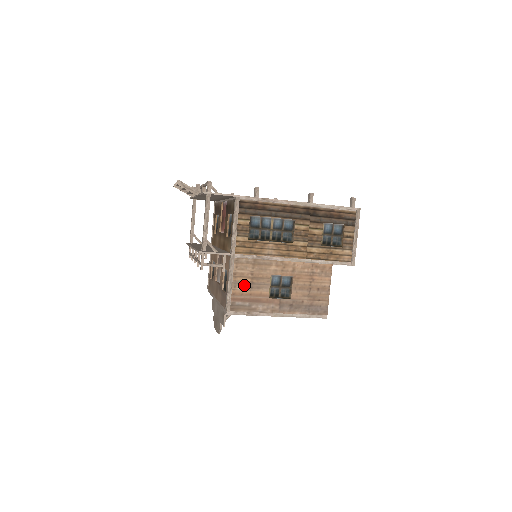
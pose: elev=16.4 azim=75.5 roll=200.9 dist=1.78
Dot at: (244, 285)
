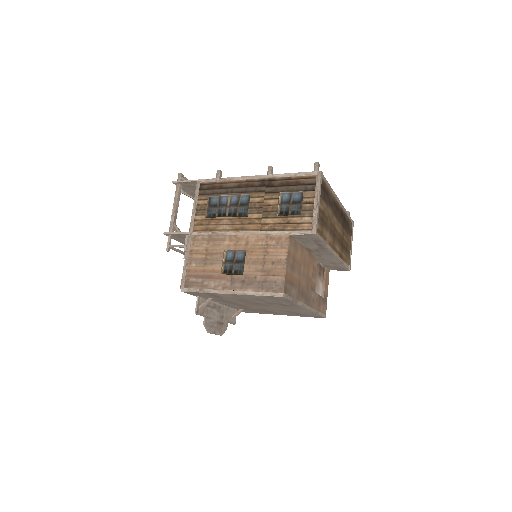
Dot at: (199, 261)
